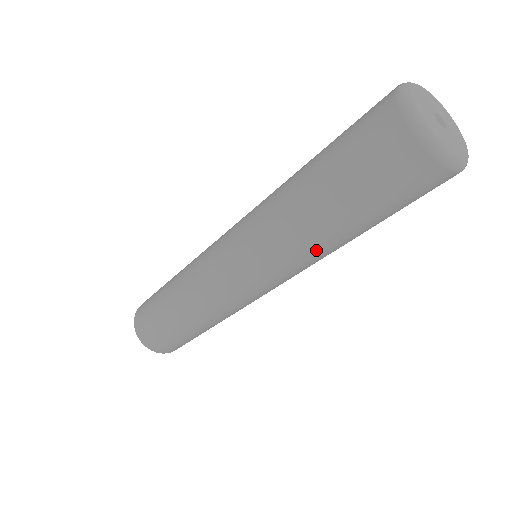
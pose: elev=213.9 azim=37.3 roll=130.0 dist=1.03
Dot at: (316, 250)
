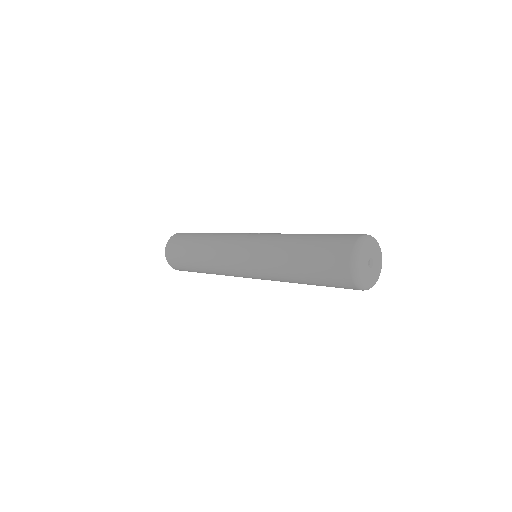
Dot at: occluded
